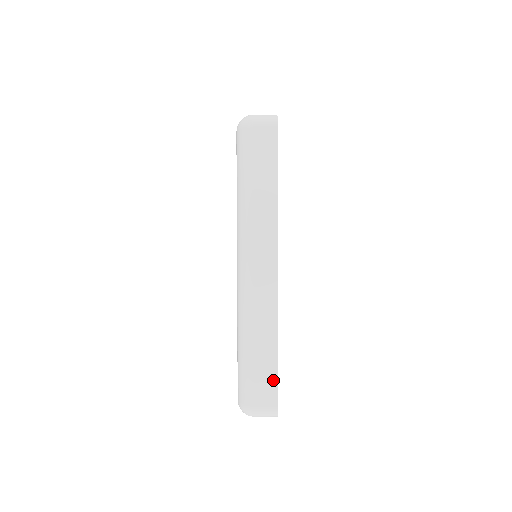
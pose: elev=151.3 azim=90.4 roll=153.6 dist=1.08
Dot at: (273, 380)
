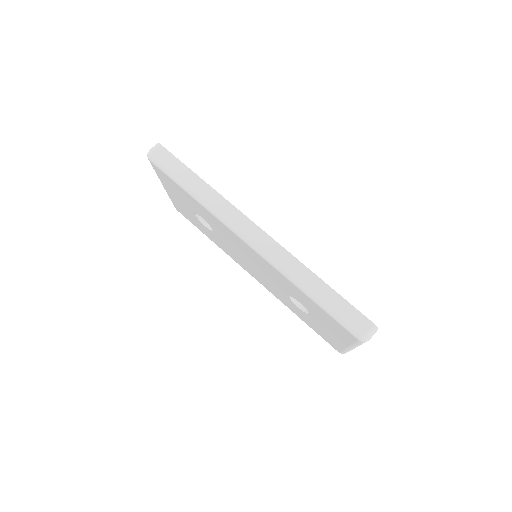
Dot at: occluded
